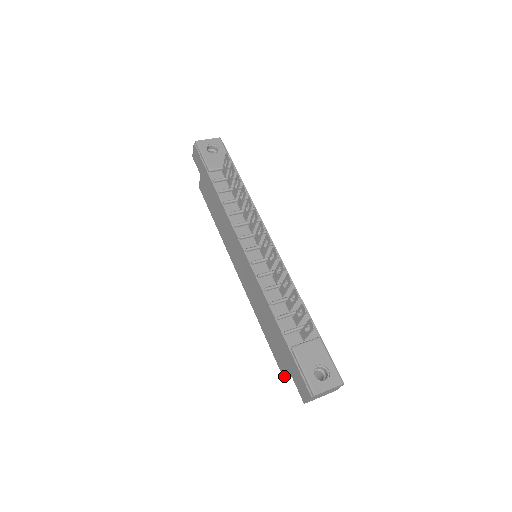
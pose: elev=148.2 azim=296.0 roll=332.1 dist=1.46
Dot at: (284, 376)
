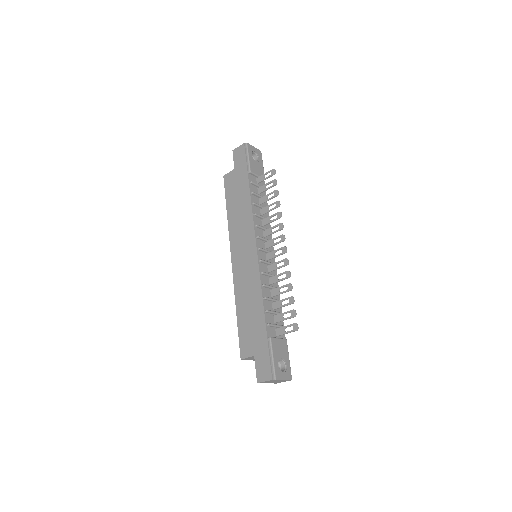
Dot at: (243, 356)
